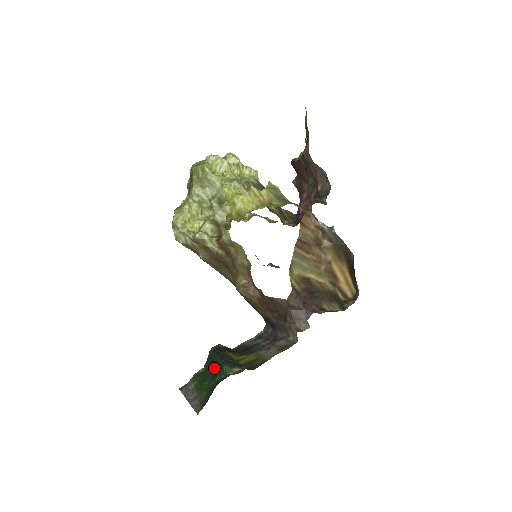
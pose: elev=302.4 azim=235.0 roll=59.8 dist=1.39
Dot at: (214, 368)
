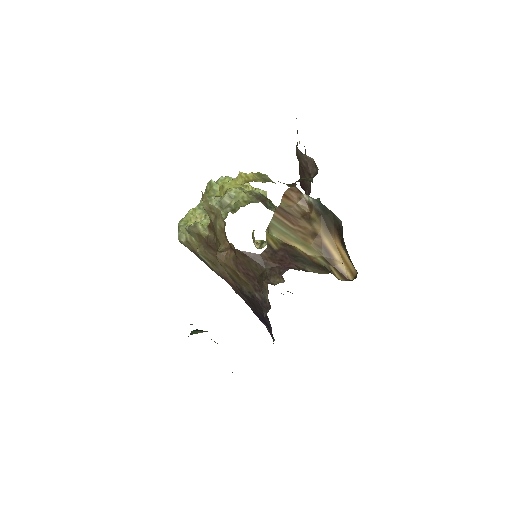
Dot at: occluded
